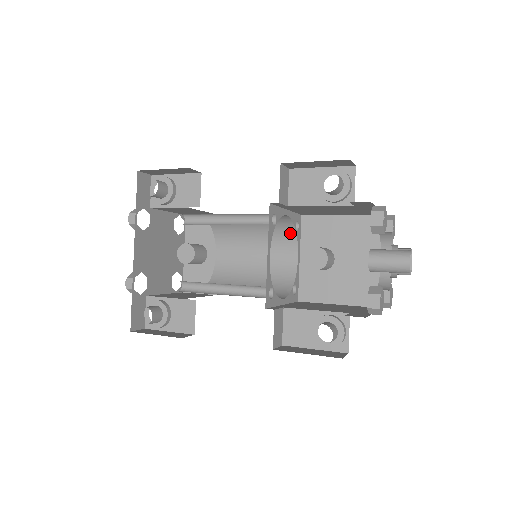
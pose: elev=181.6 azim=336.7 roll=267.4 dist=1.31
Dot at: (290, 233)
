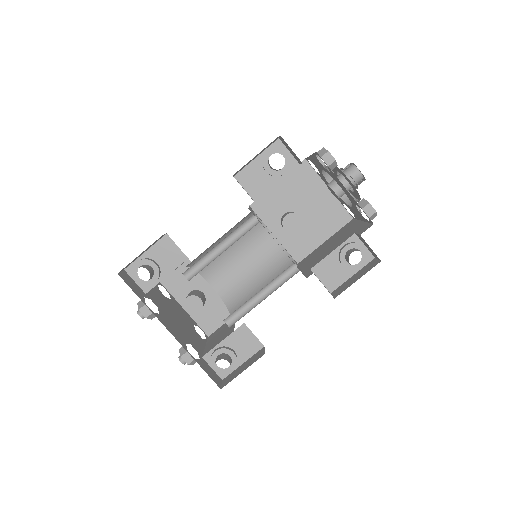
Dot at: occluded
